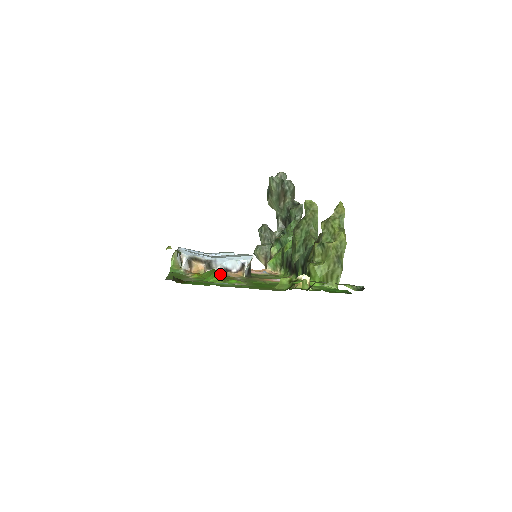
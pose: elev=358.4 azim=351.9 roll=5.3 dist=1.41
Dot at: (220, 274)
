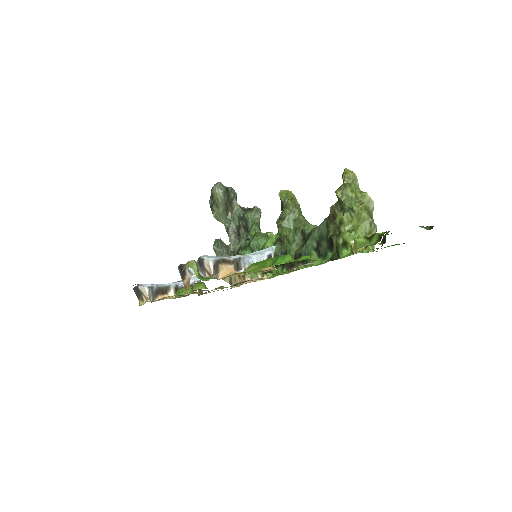
Dot at: (285, 255)
